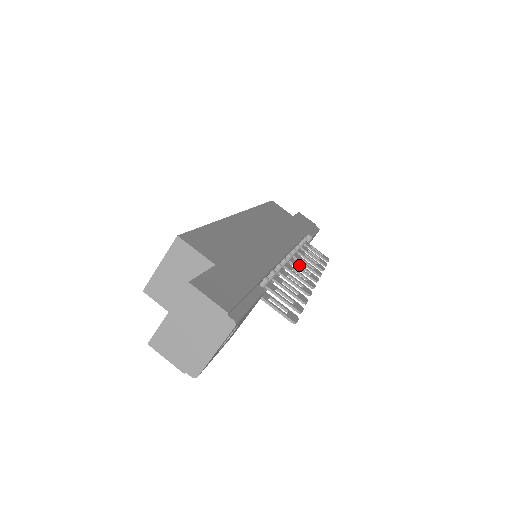
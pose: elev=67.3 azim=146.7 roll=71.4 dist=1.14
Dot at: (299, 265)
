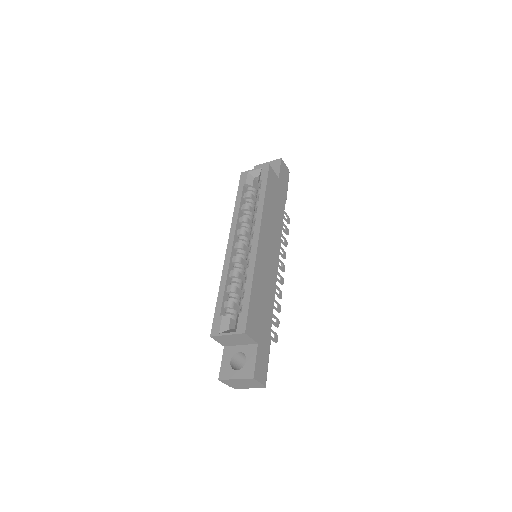
Dot at: occluded
